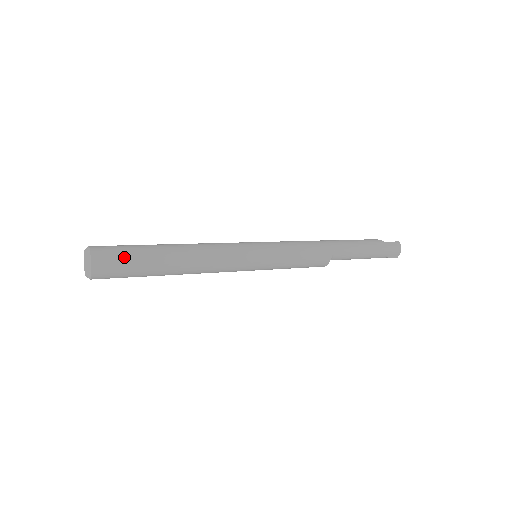
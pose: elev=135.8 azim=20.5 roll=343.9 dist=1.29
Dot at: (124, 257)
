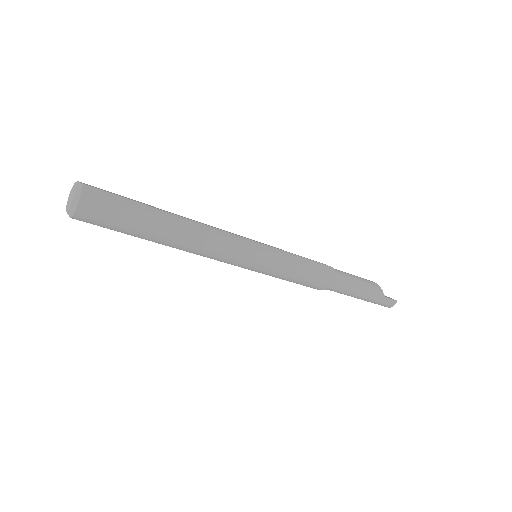
Dot at: (113, 222)
